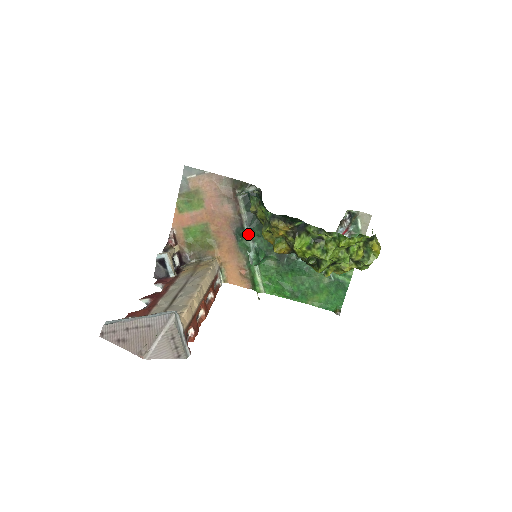
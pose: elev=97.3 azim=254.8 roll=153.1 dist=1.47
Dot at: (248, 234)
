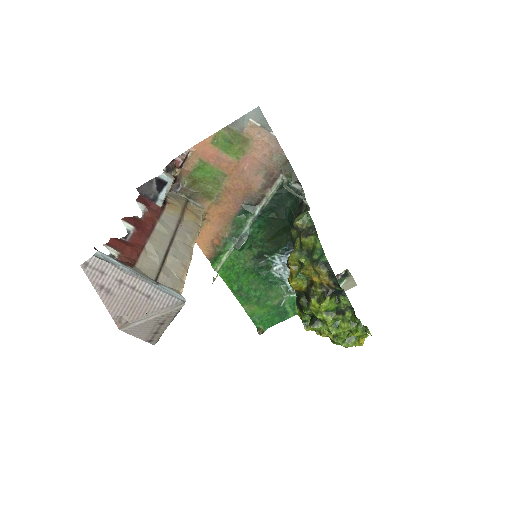
Dot at: (254, 217)
